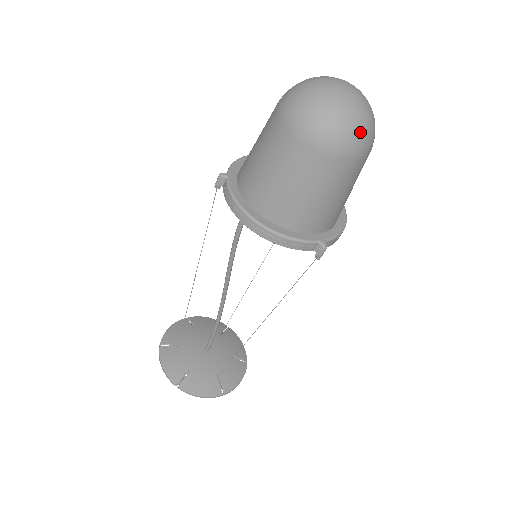
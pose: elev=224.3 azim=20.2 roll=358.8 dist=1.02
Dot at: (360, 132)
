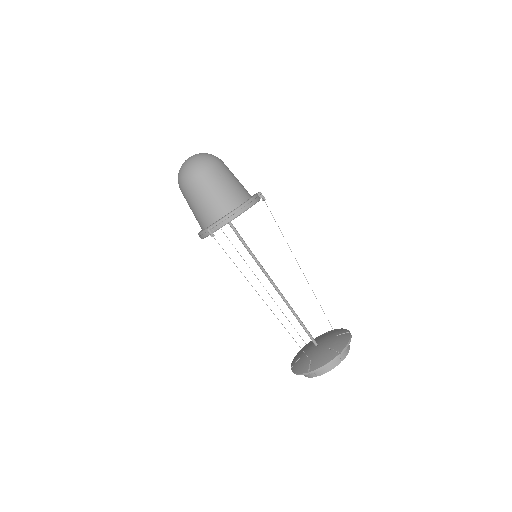
Dot at: (212, 155)
